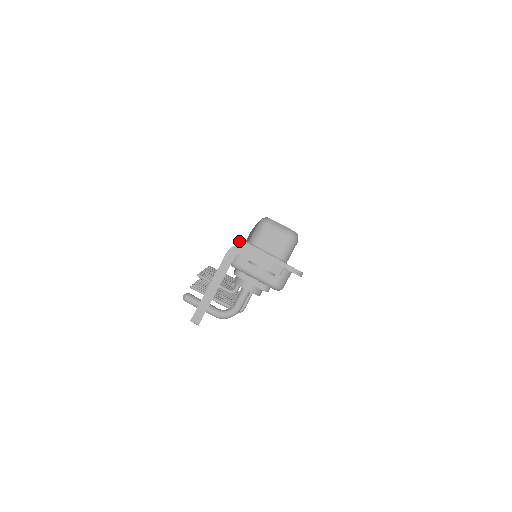
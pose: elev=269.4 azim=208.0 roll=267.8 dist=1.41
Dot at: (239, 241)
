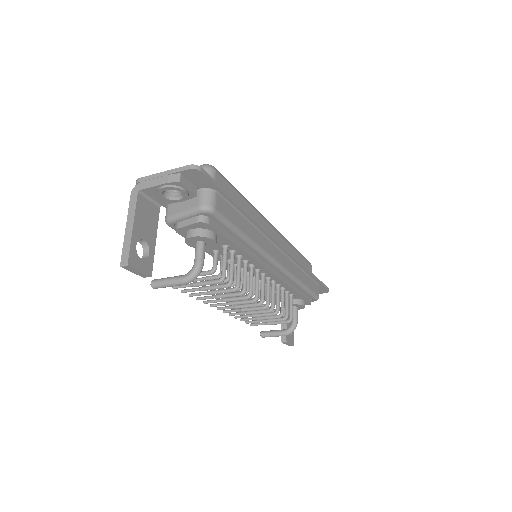
Dot at: (137, 181)
